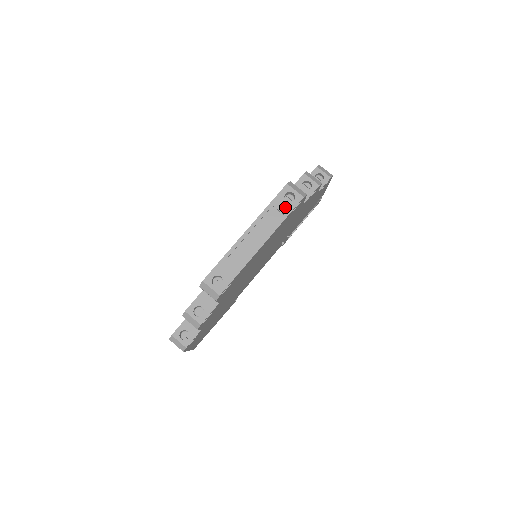
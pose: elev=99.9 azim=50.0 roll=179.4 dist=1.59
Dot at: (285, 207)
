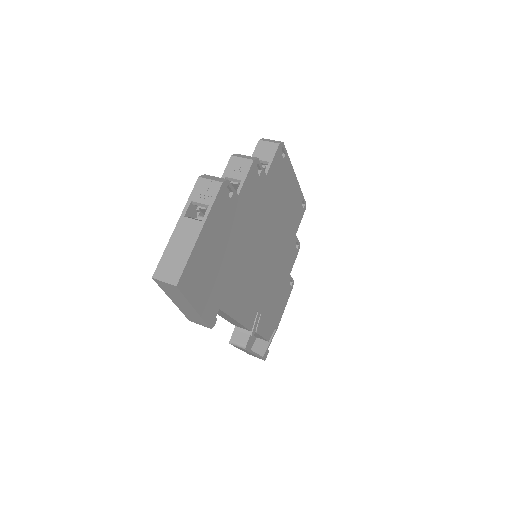
Dot at: occluded
